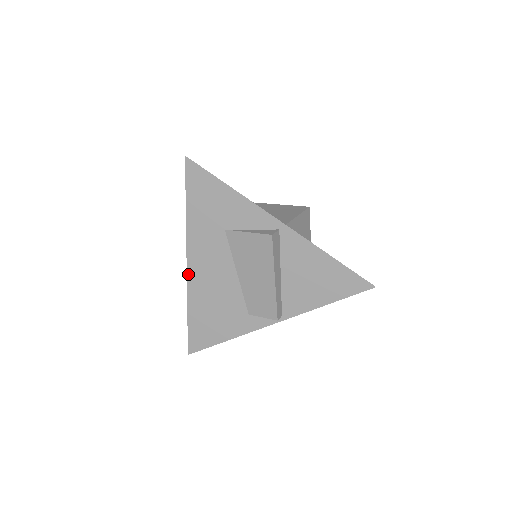
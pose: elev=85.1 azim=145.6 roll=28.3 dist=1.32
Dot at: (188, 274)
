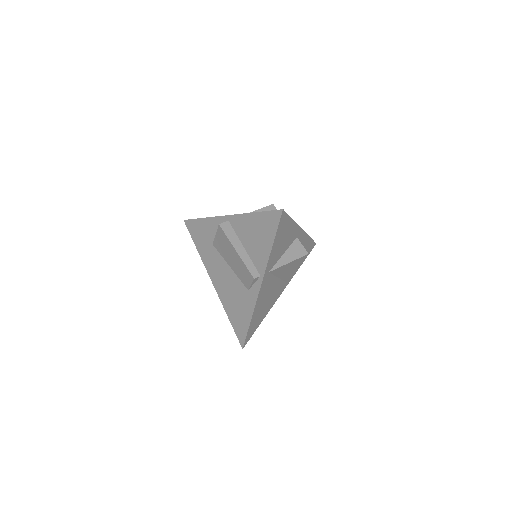
Dot at: (215, 288)
